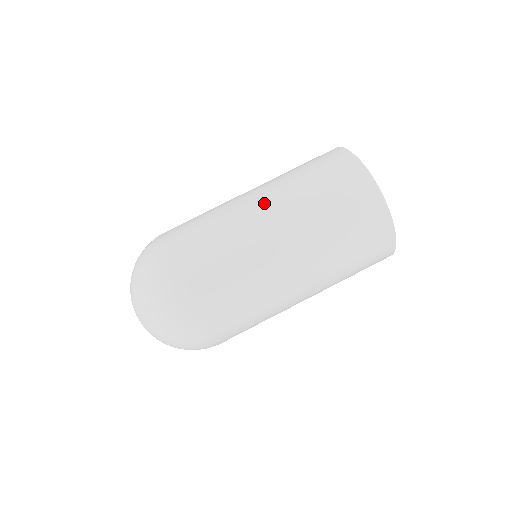
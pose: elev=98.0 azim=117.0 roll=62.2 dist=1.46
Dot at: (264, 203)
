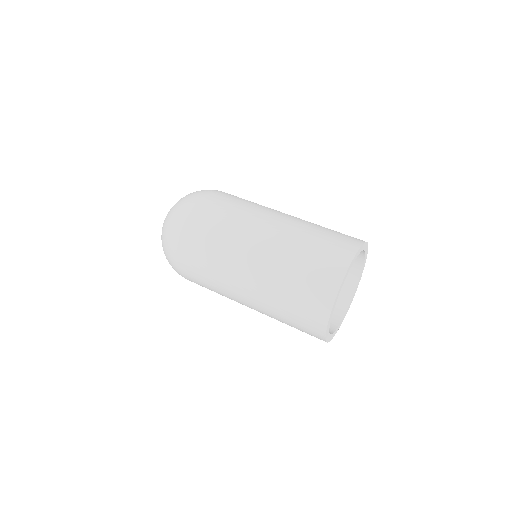
Dot at: occluded
